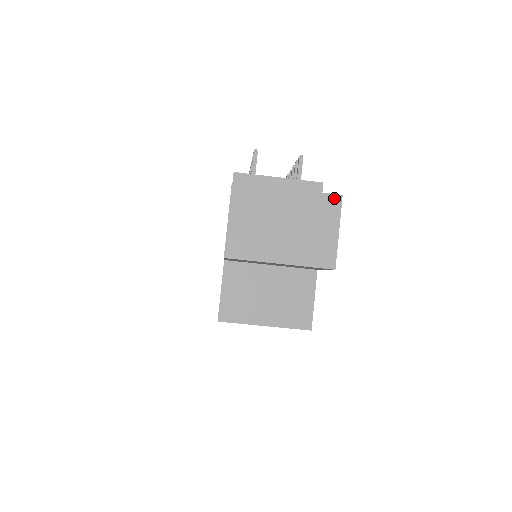
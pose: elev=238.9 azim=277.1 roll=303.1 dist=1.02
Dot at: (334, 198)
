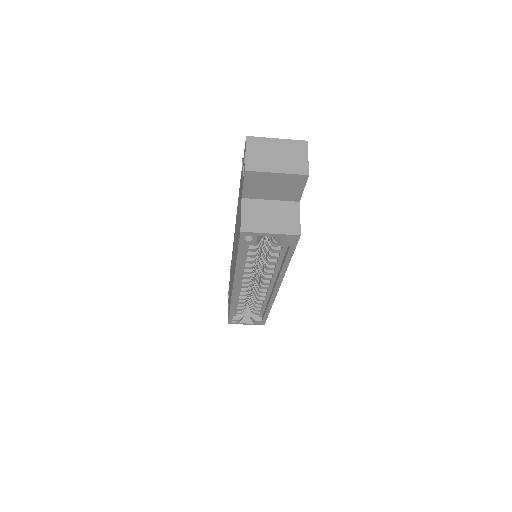
Dot at: (303, 142)
